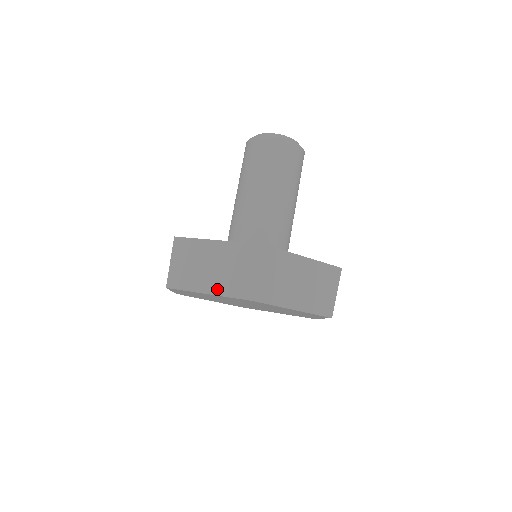
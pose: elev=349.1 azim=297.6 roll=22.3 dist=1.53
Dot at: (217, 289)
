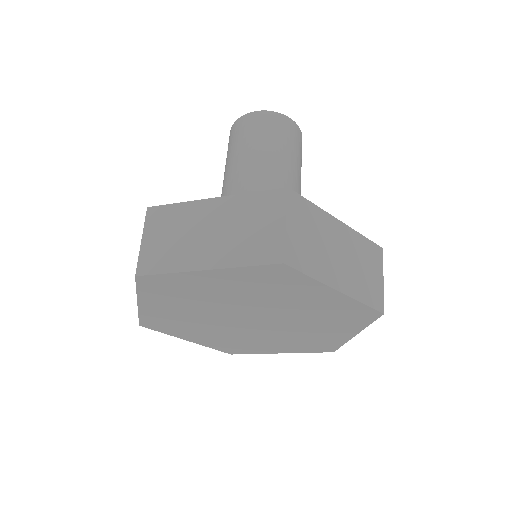
Dot at: (221, 259)
